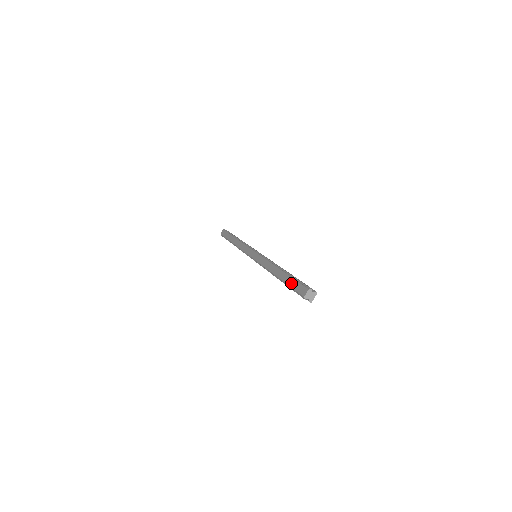
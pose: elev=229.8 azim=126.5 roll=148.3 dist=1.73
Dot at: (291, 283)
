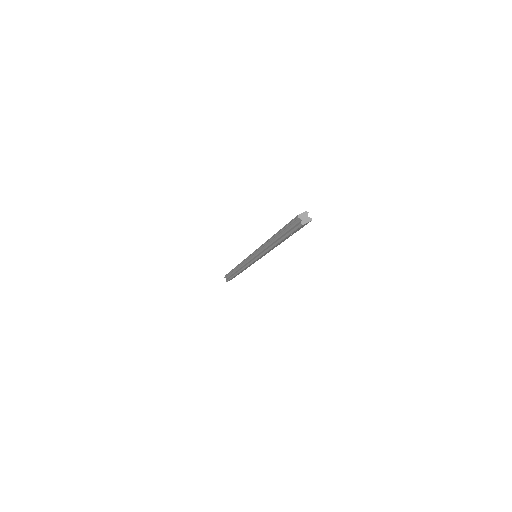
Dot at: occluded
